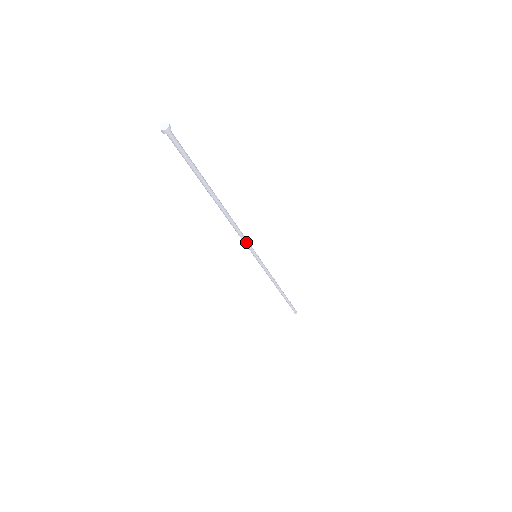
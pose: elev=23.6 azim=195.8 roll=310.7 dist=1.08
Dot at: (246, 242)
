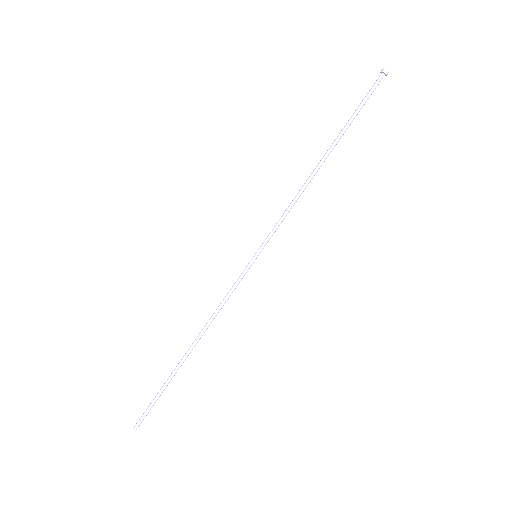
Dot at: (278, 224)
